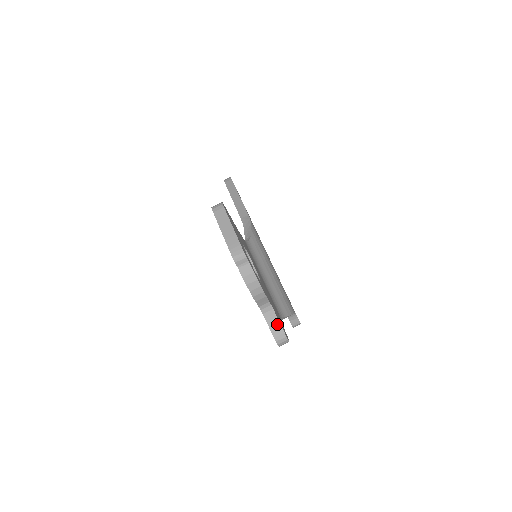
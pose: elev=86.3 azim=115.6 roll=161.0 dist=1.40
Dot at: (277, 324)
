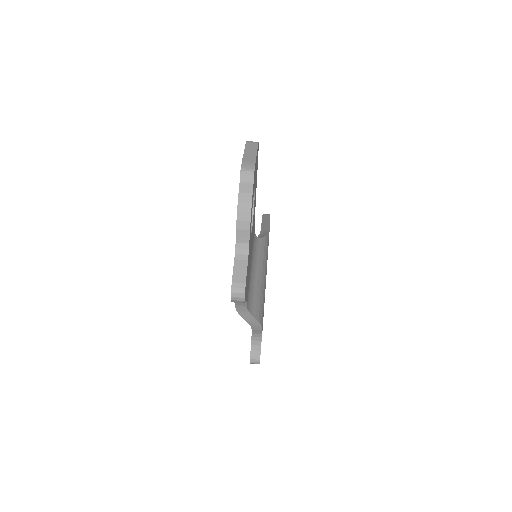
Dot at: (243, 271)
